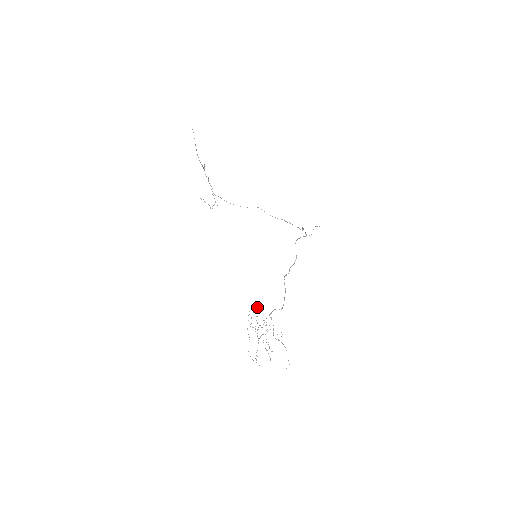
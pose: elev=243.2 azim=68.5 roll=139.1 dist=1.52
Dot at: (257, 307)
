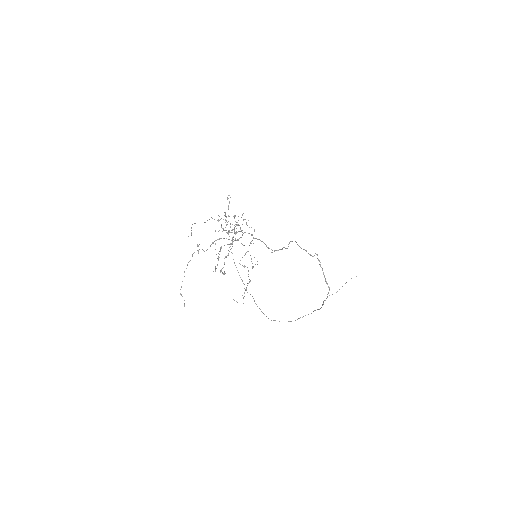
Dot at: (239, 225)
